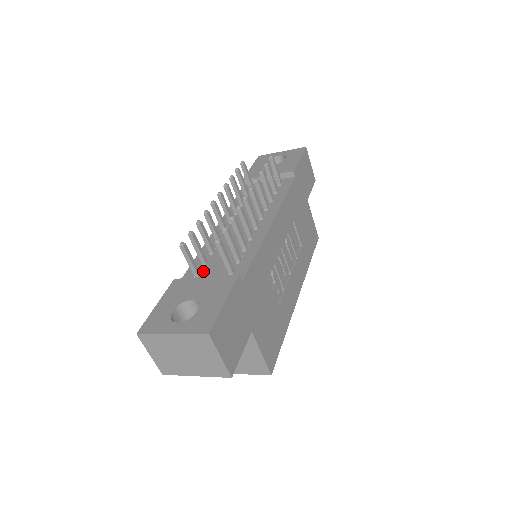
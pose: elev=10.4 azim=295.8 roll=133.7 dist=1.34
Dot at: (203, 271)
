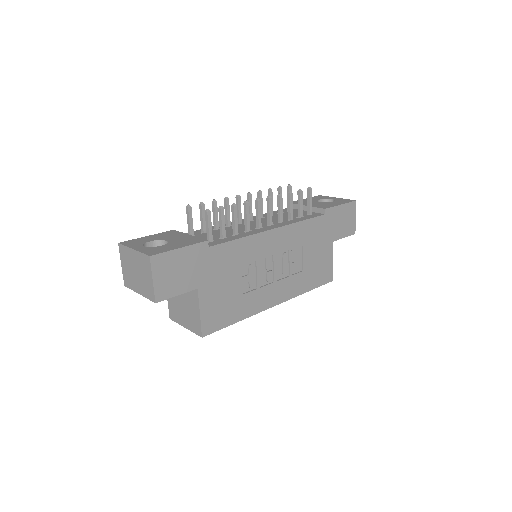
Dot at: (197, 235)
